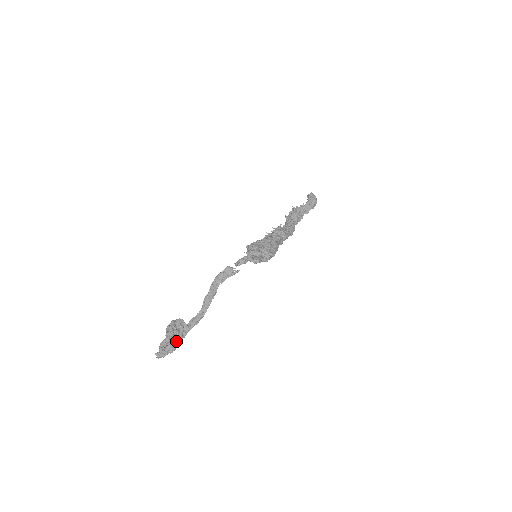
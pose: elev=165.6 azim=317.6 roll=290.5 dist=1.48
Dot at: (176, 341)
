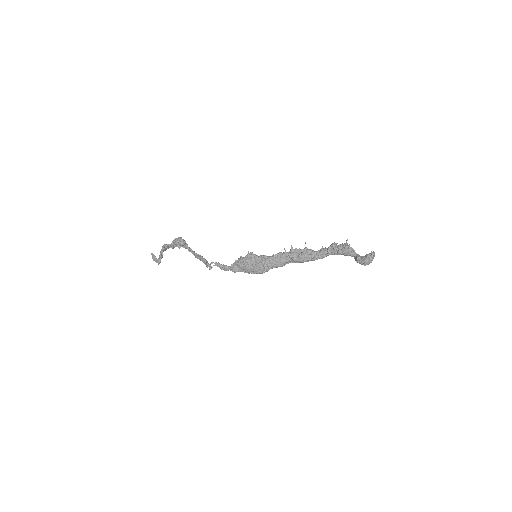
Dot at: (158, 263)
